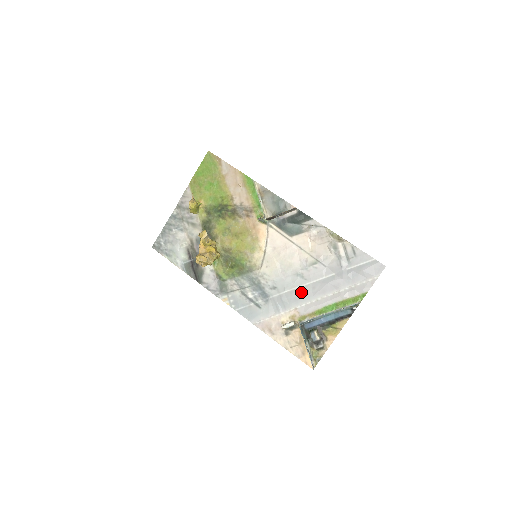
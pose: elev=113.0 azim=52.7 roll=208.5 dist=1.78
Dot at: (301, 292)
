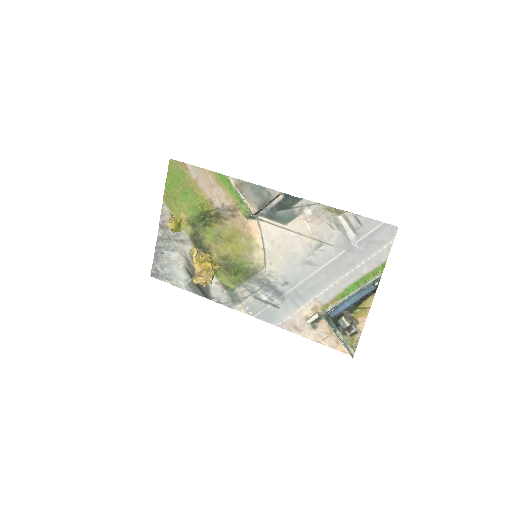
Dot at: (315, 280)
